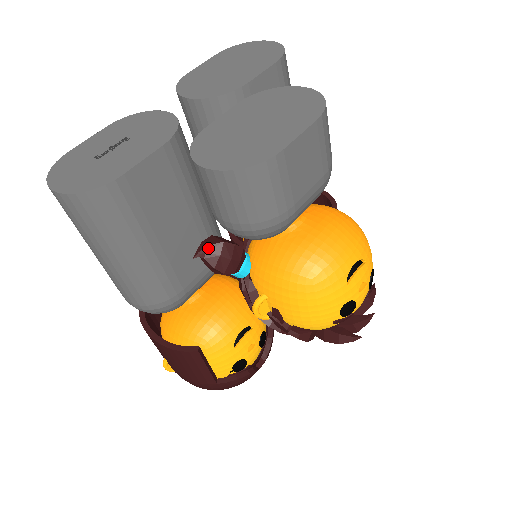
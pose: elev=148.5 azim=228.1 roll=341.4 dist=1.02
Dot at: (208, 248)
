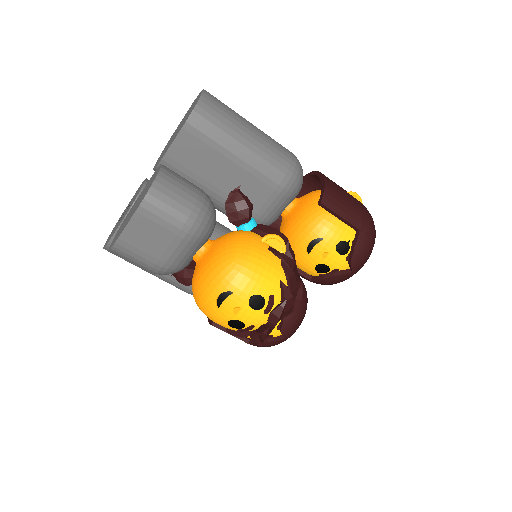
Dot at: occluded
